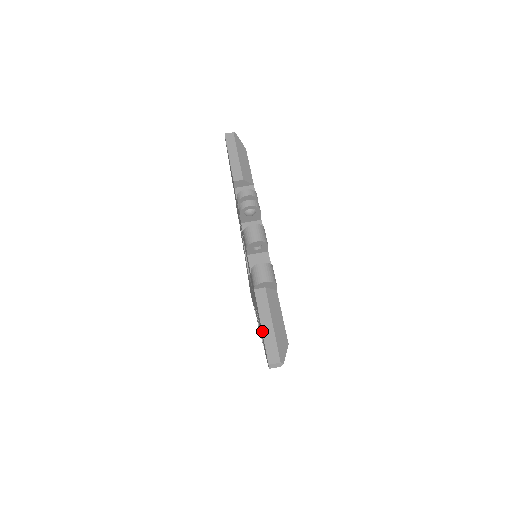
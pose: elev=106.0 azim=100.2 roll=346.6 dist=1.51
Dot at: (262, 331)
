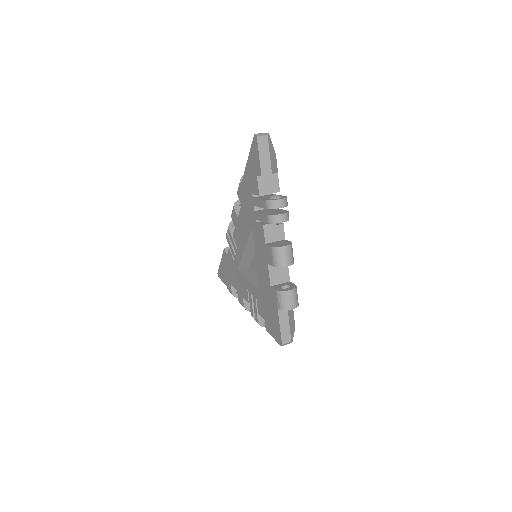
Dot at: (248, 157)
